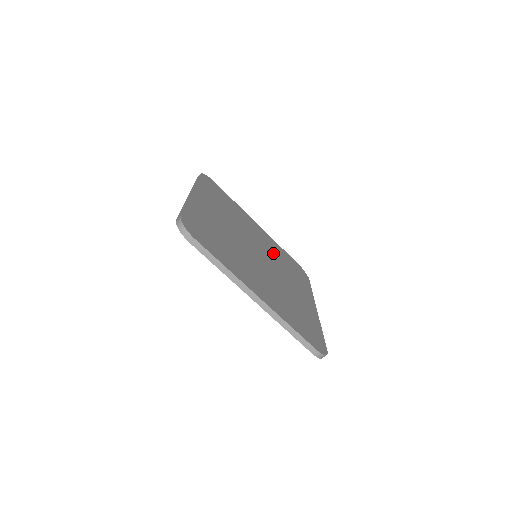
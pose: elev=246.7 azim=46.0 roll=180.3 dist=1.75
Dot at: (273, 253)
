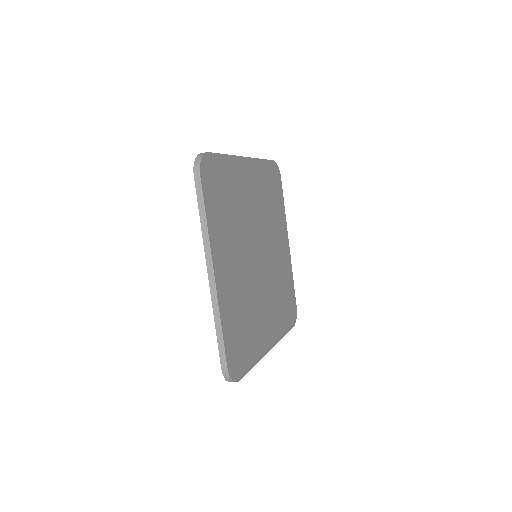
Dot at: (263, 207)
